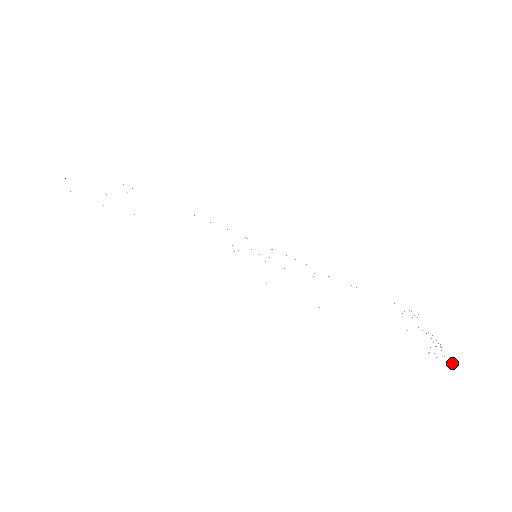
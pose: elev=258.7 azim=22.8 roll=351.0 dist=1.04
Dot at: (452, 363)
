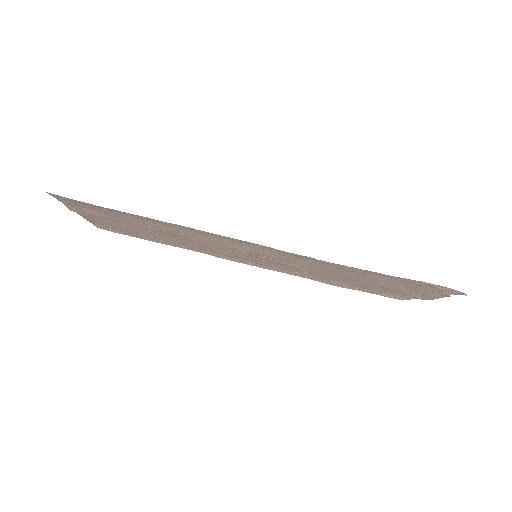
Dot at: (462, 294)
